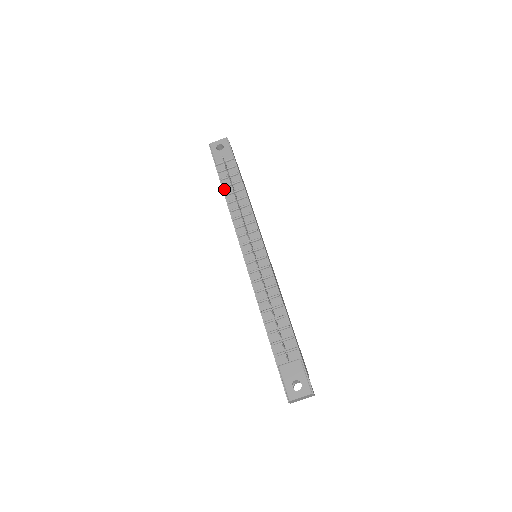
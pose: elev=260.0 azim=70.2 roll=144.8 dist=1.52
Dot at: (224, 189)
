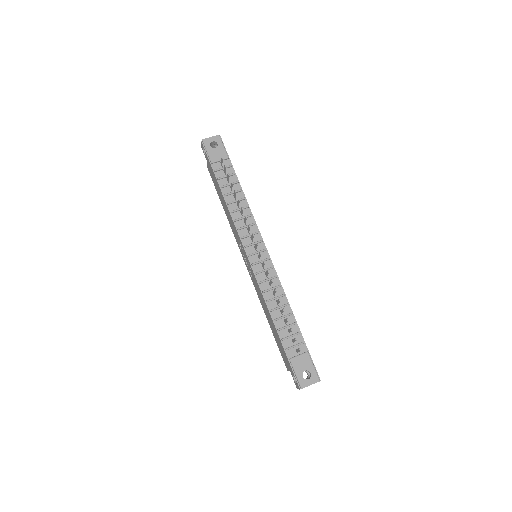
Dot at: (222, 189)
